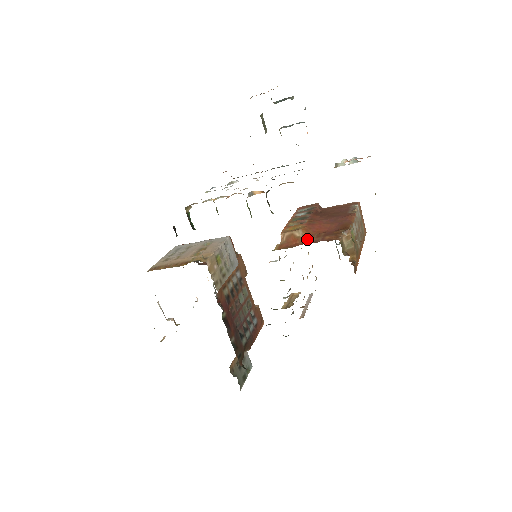
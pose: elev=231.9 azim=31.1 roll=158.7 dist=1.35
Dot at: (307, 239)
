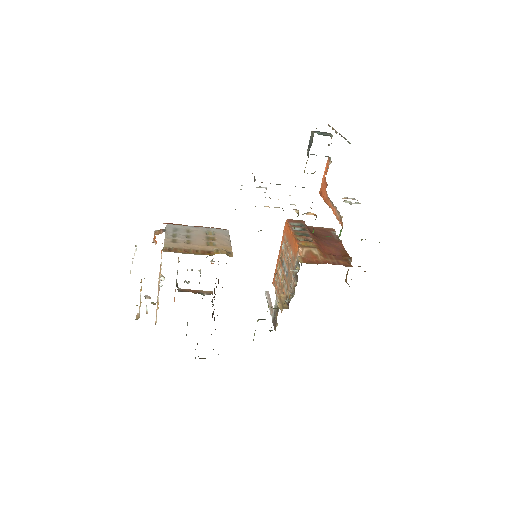
Dot at: (324, 259)
